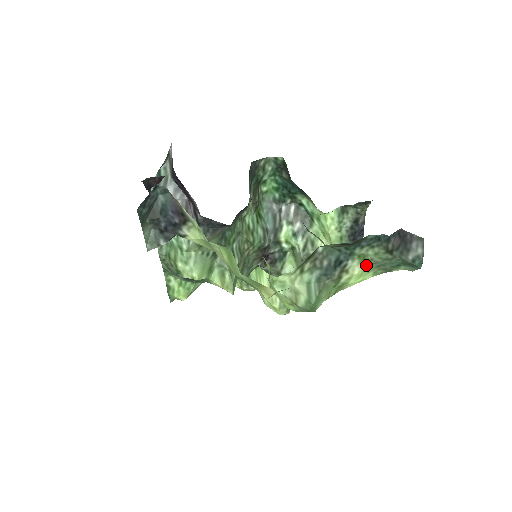
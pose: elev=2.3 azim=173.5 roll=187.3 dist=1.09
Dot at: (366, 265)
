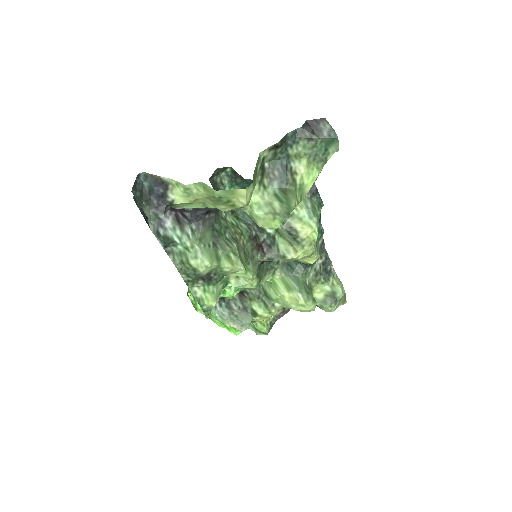
Dot at: (305, 162)
